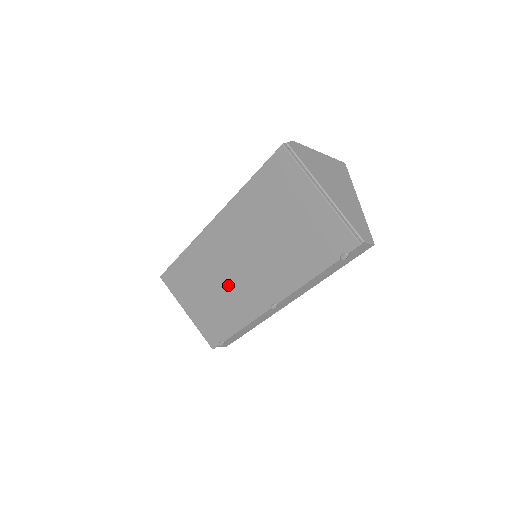
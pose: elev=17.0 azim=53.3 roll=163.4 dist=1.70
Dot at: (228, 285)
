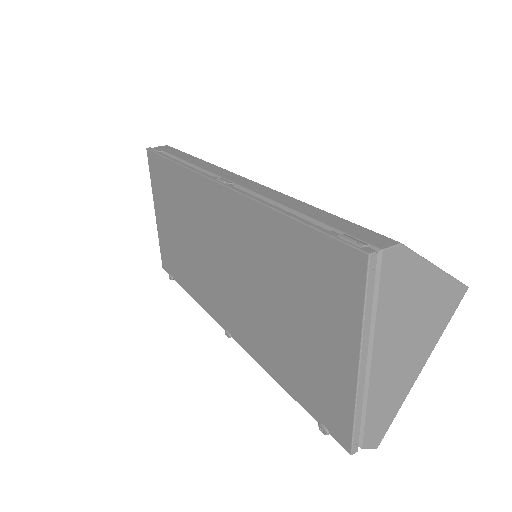
Dot at: (200, 256)
